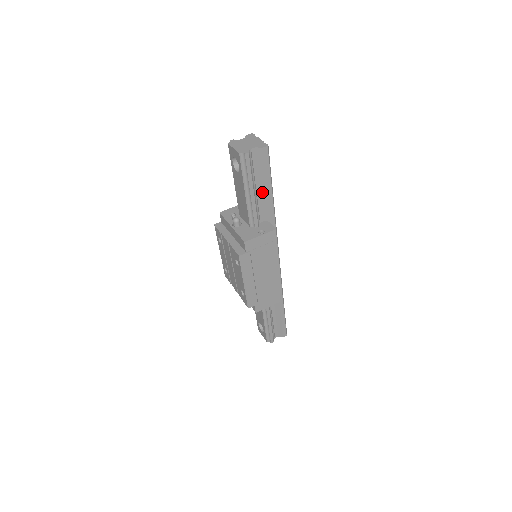
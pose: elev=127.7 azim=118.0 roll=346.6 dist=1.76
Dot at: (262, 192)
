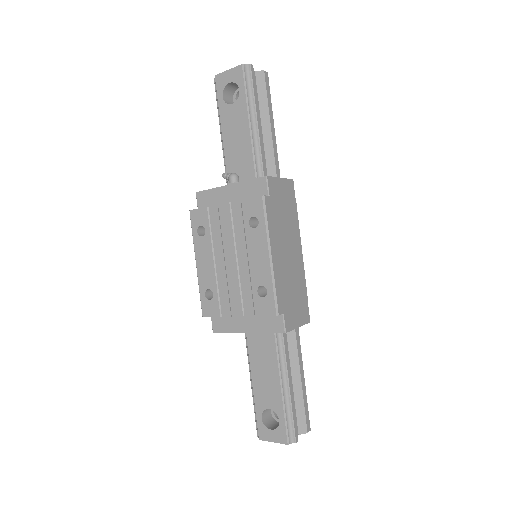
Dot at: (264, 136)
